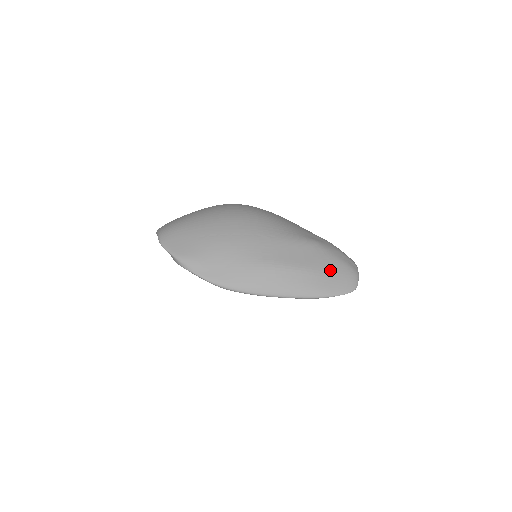
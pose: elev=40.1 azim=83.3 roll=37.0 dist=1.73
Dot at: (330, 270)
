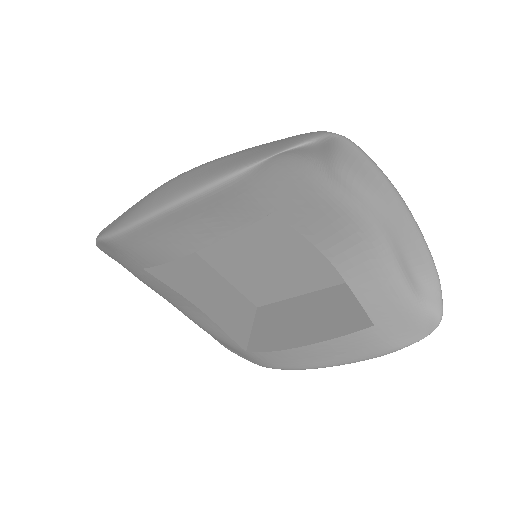
Dot at: (264, 145)
